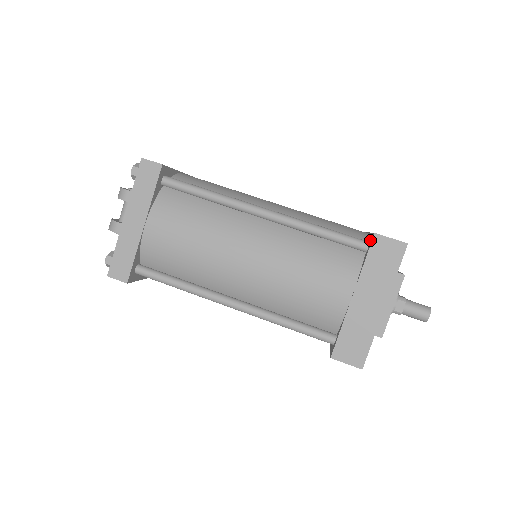
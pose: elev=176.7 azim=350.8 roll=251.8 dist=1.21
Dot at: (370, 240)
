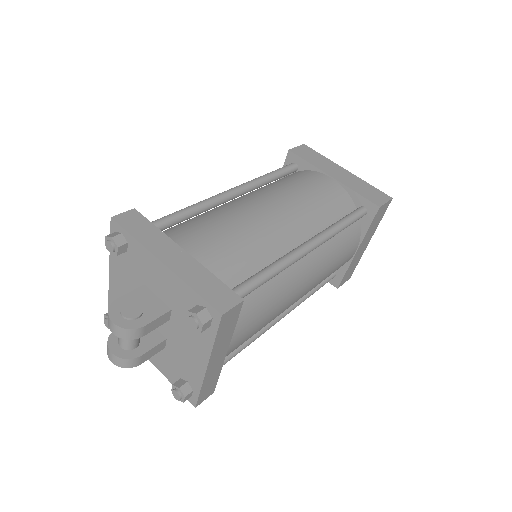
Dot at: (366, 206)
